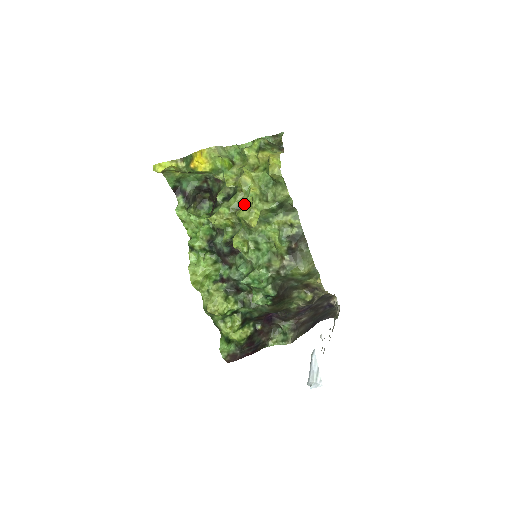
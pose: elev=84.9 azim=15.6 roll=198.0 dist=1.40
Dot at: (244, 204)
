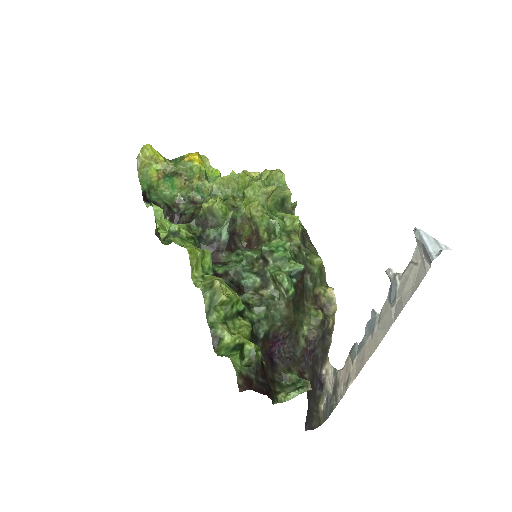
Dot at: occluded
